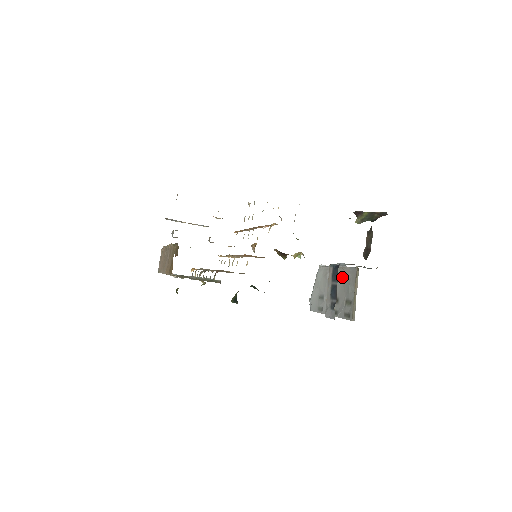
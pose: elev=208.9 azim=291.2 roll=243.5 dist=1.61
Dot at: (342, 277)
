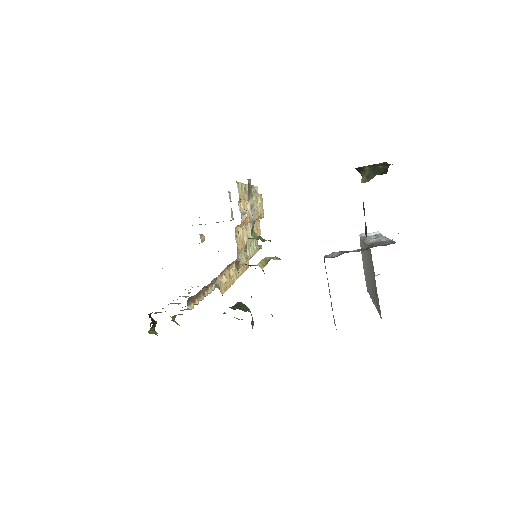
Dot at: (368, 256)
